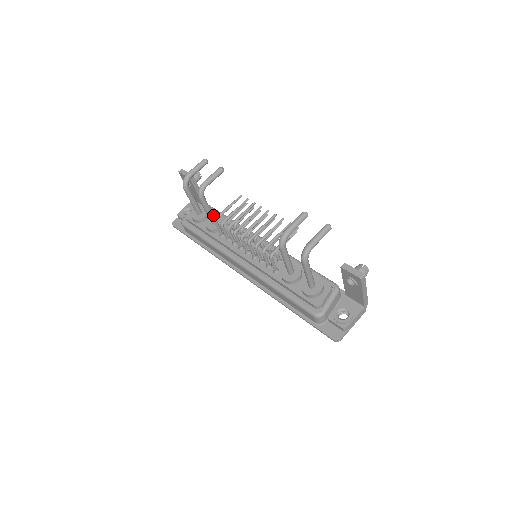
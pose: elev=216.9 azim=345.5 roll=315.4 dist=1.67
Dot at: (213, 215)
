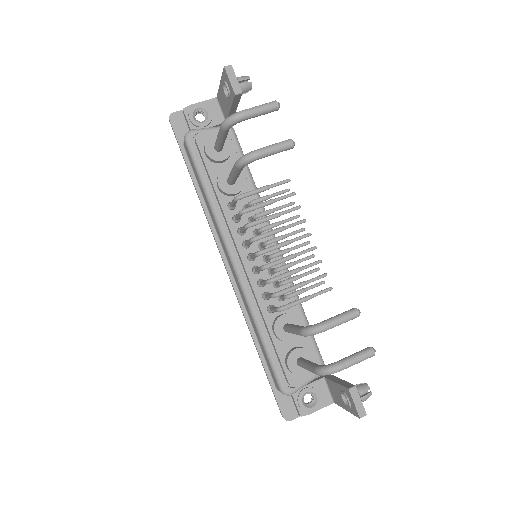
Dot at: occluded
